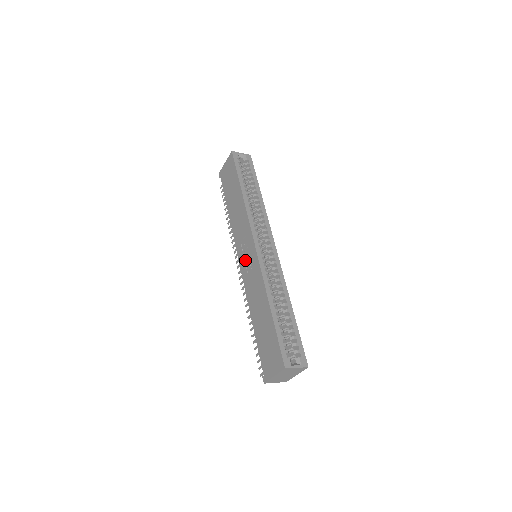
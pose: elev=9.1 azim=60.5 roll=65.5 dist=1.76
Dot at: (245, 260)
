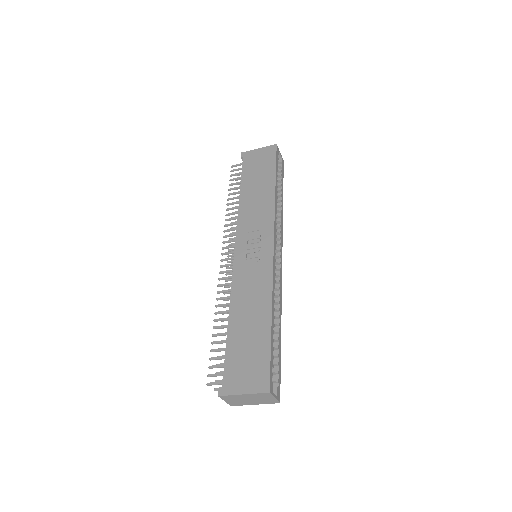
Dot at: (248, 253)
